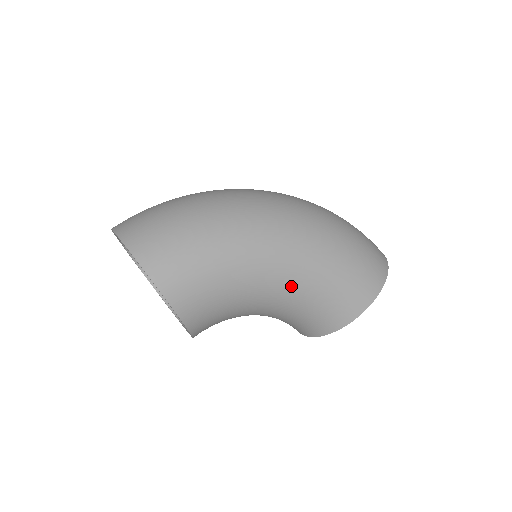
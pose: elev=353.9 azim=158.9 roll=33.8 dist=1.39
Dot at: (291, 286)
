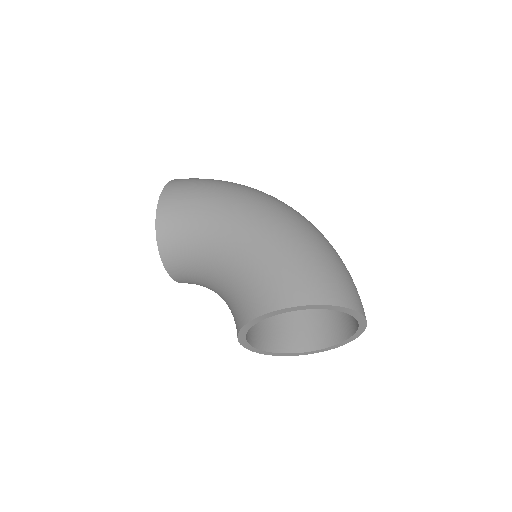
Dot at: (235, 249)
